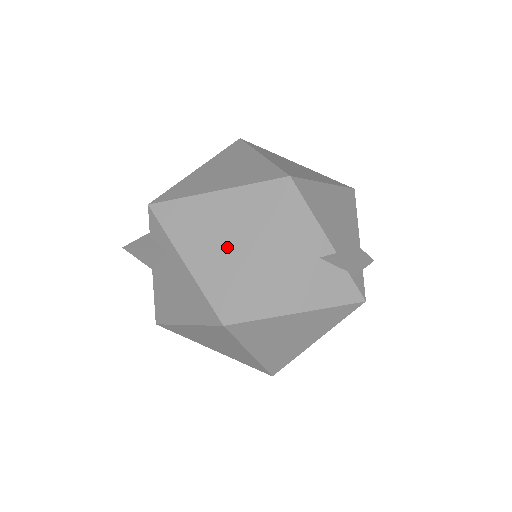
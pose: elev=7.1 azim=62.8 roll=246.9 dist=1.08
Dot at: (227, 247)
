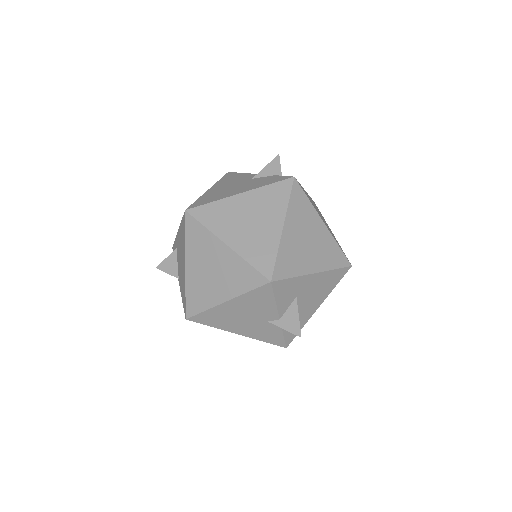
Dot at: occluded
